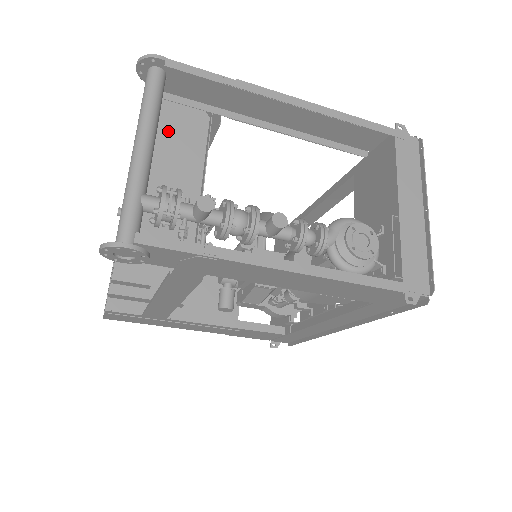
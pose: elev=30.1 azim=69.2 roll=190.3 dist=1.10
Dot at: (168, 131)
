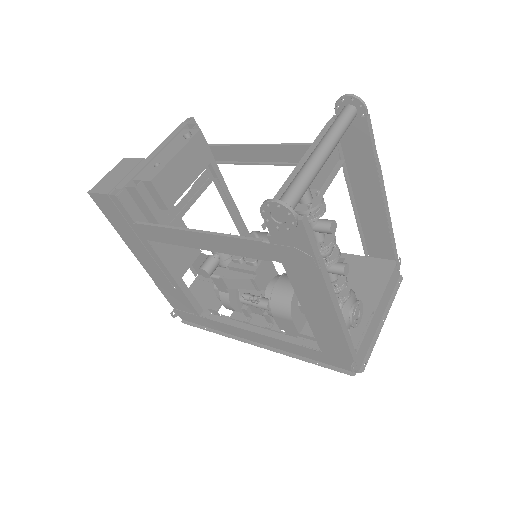
Dot at: occluded
